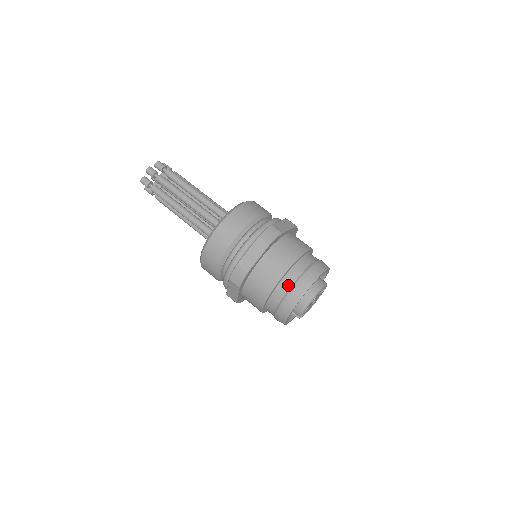
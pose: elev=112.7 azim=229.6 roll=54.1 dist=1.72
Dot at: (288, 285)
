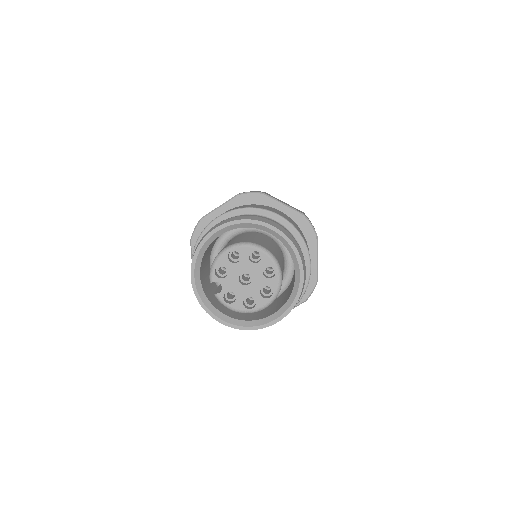
Dot at: occluded
